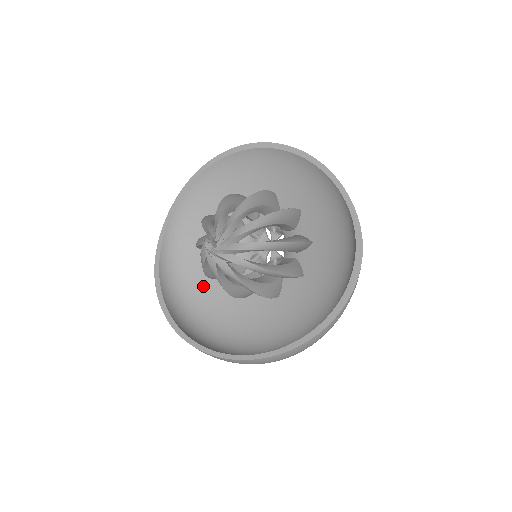
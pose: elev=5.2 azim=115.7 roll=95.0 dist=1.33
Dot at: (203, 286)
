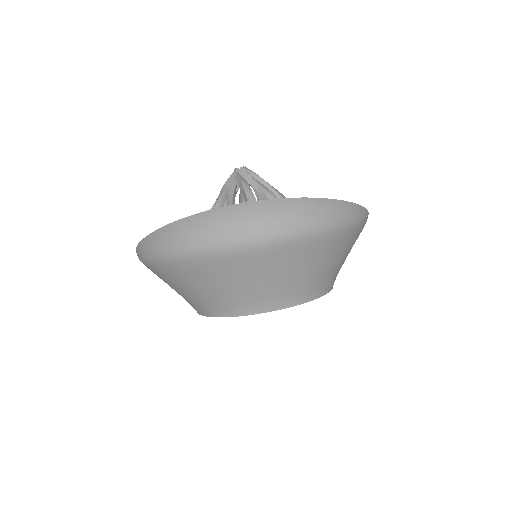
Dot at: occluded
